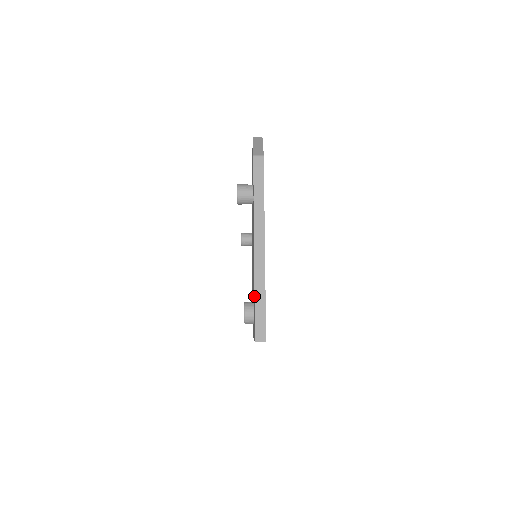
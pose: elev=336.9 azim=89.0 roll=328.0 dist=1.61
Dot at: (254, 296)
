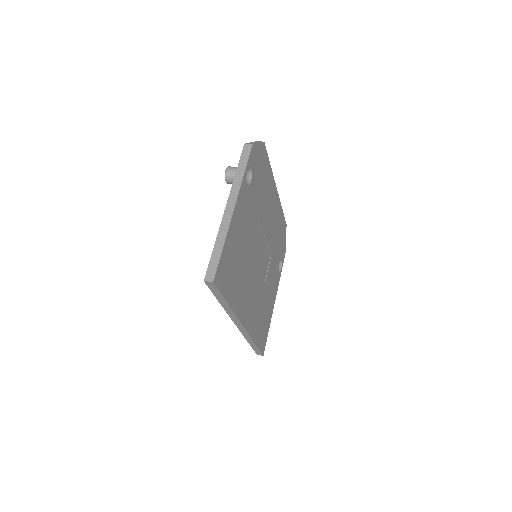
Dot at: (214, 245)
